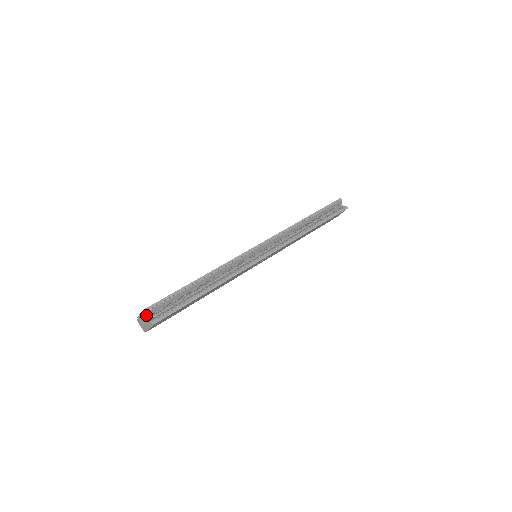
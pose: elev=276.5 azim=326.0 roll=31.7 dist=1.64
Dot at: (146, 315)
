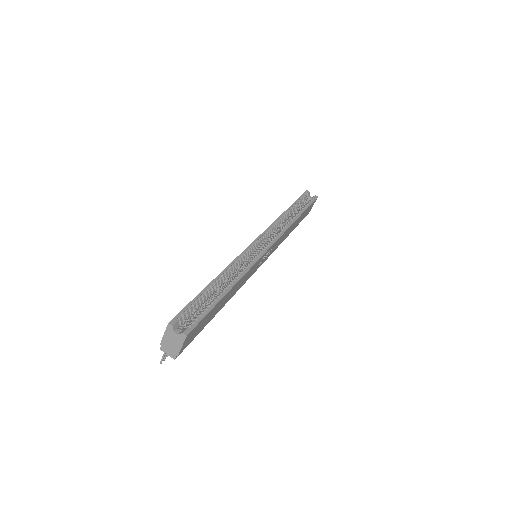
Dot at: (173, 329)
